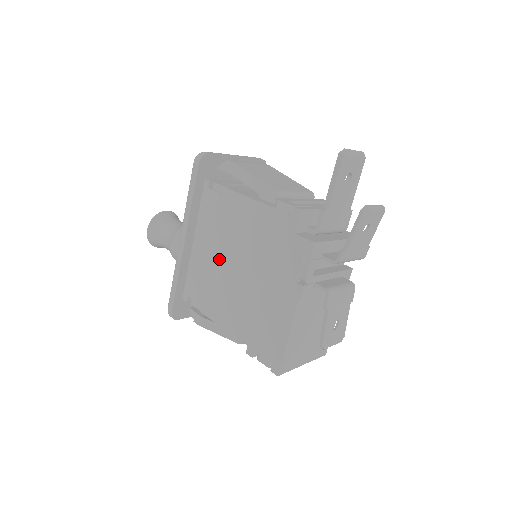
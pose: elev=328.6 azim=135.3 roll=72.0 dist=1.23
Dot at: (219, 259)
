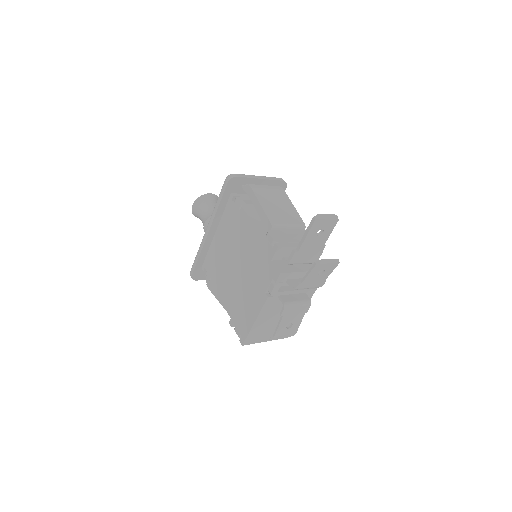
Dot at: (227, 253)
